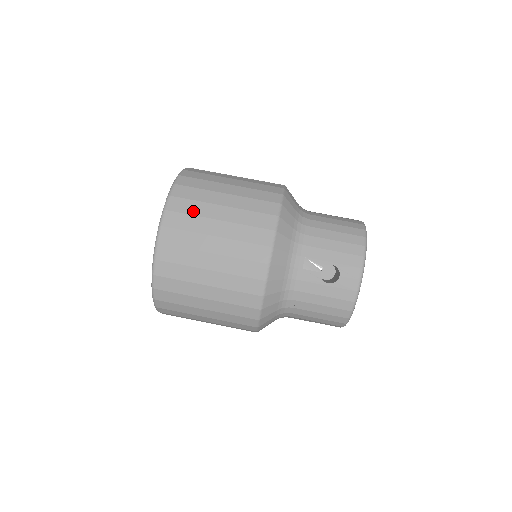
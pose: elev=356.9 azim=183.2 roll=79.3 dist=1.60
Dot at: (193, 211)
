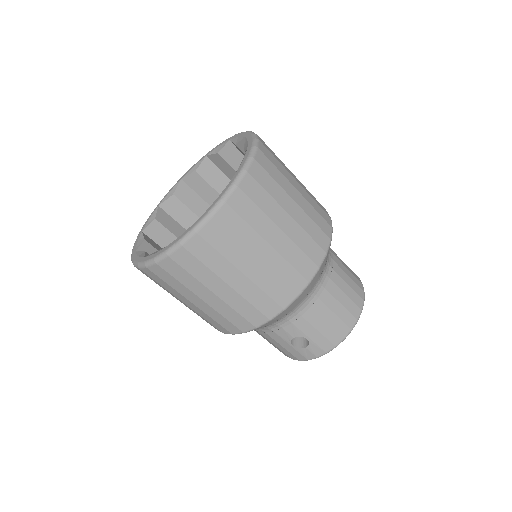
Dot at: (224, 249)
